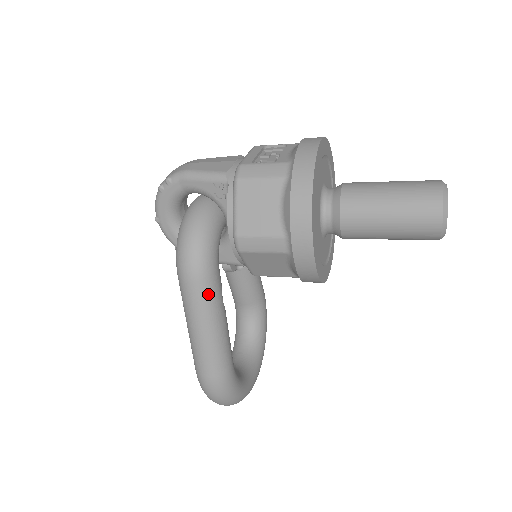
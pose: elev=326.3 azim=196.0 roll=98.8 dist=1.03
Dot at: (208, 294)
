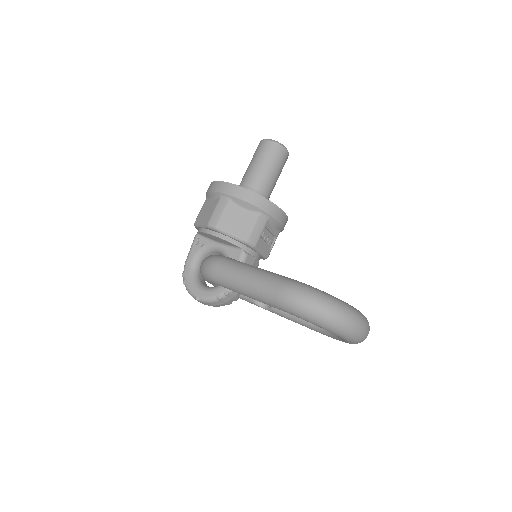
Dot at: (230, 262)
